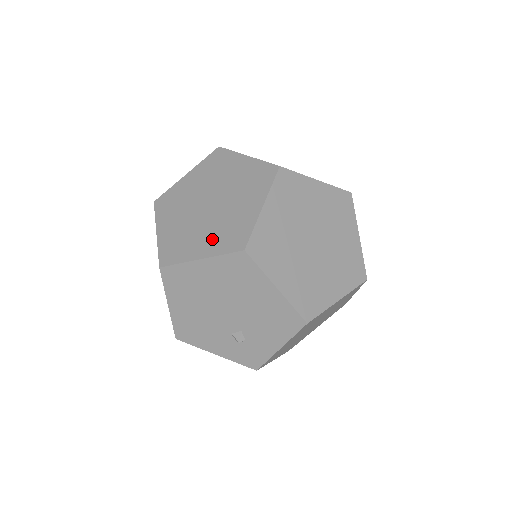
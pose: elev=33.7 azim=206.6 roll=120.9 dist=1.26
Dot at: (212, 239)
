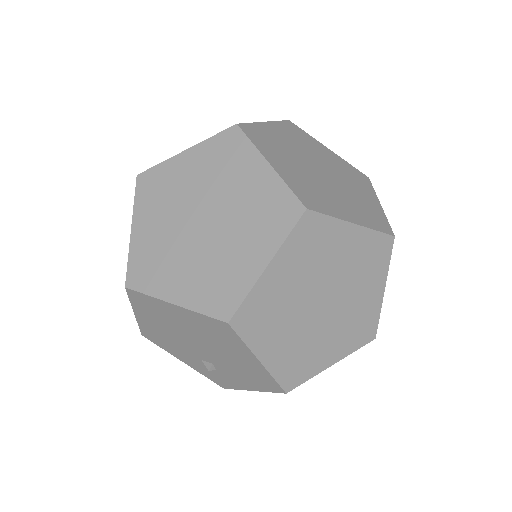
Dot at: (194, 282)
